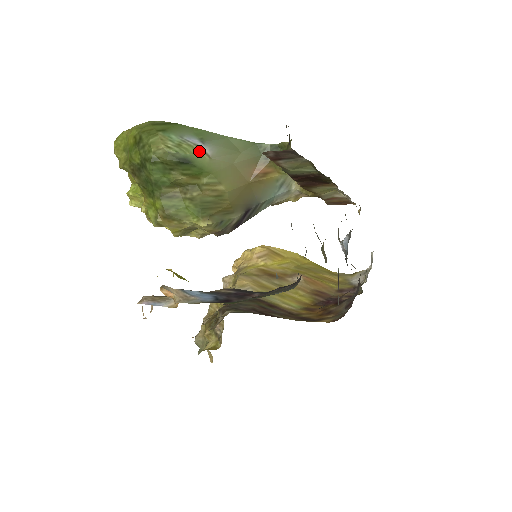
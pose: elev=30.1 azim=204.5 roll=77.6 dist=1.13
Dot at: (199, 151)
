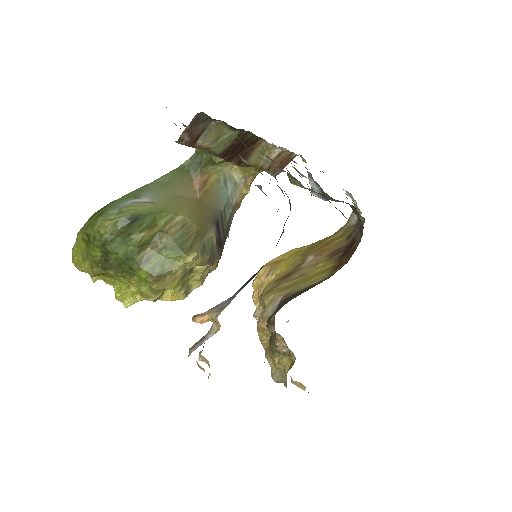
Dot at: (139, 205)
